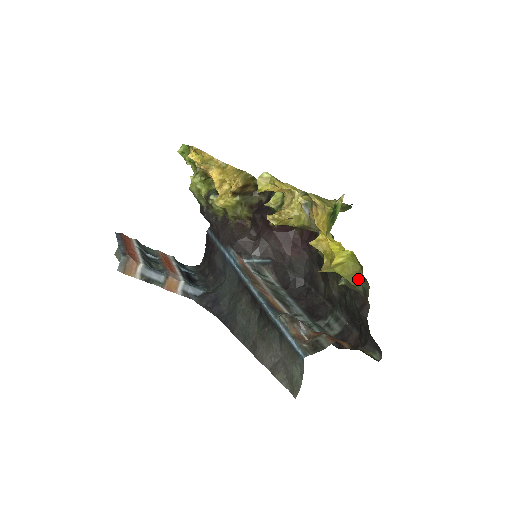
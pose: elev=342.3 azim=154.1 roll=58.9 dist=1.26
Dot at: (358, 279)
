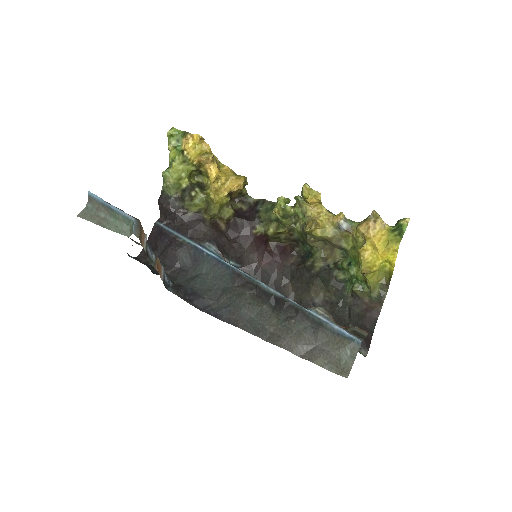
Dot at: (378, 286)
